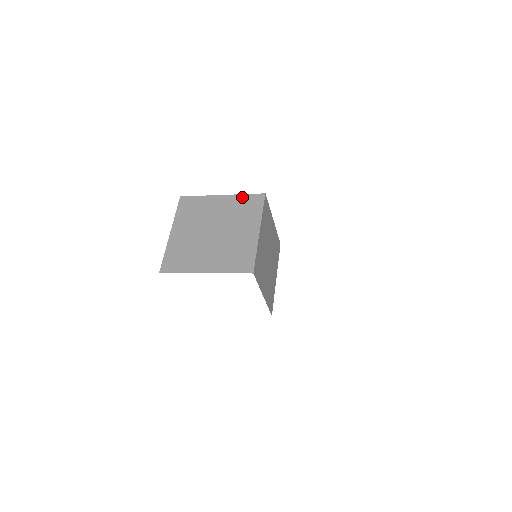
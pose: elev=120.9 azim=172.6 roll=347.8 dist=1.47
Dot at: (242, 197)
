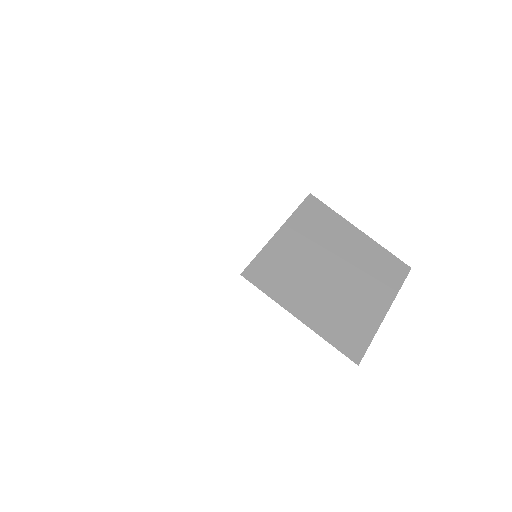
Dot at: occluded
